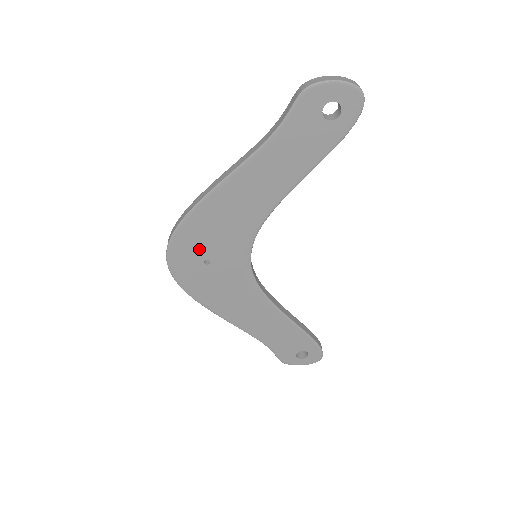
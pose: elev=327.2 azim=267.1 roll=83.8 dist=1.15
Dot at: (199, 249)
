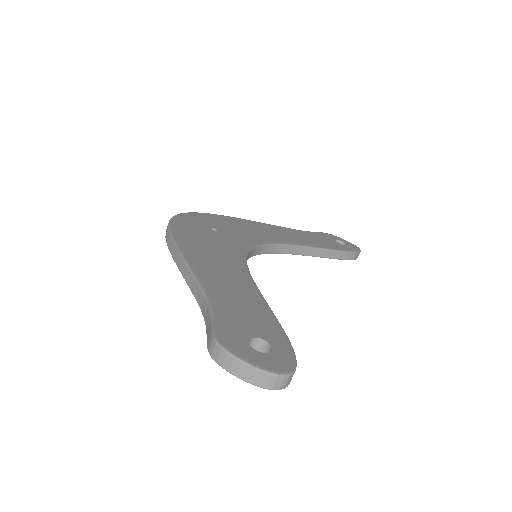
Dot at: occluded
